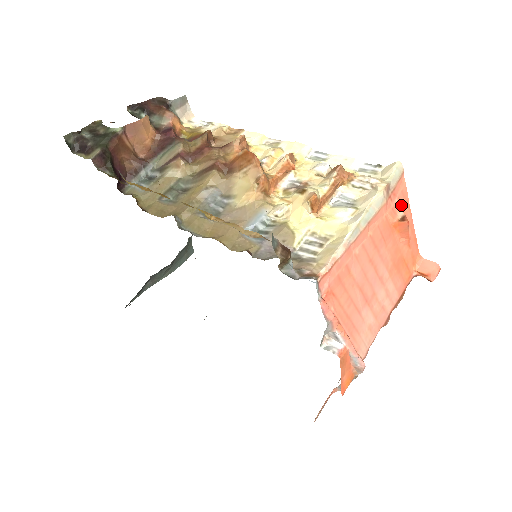
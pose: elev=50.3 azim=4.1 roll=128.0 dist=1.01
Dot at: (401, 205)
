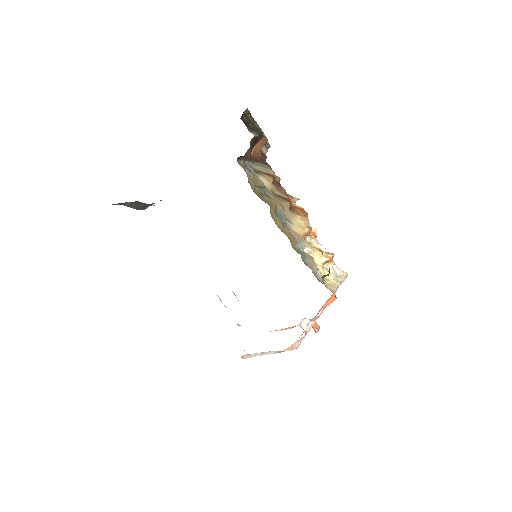
Dot at: occluded
